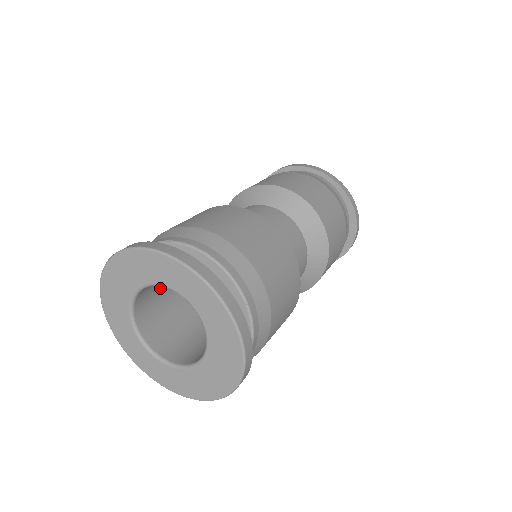
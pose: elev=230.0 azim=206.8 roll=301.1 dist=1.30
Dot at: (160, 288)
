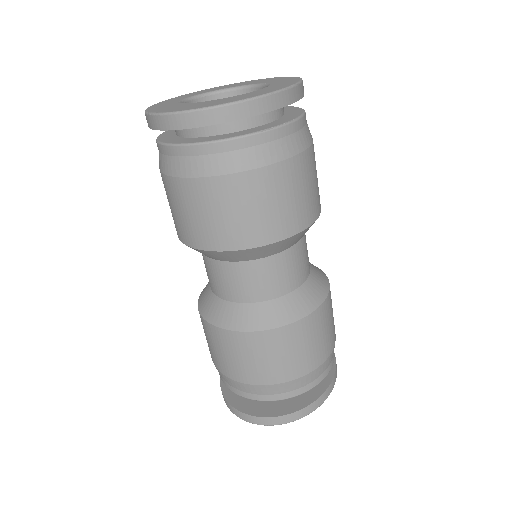
Dot at: occluded
